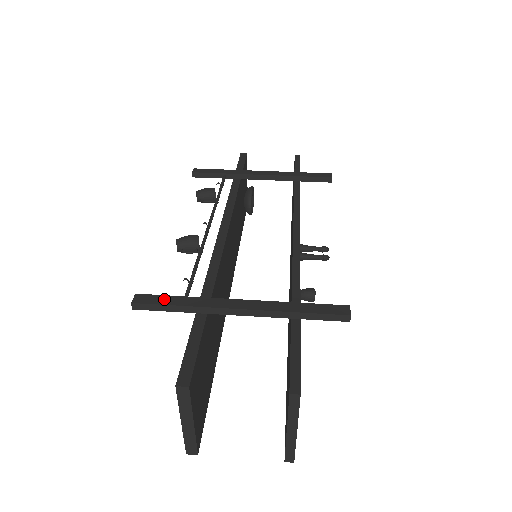
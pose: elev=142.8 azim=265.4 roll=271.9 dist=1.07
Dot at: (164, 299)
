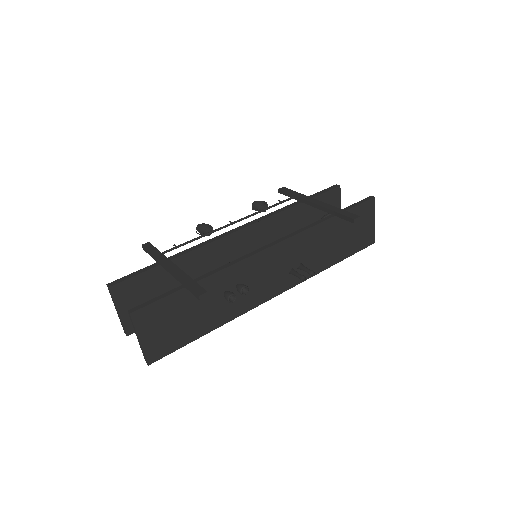
Dot at: (152, 249)
